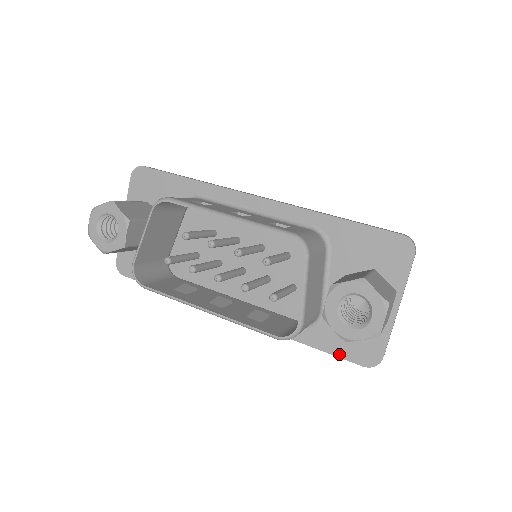
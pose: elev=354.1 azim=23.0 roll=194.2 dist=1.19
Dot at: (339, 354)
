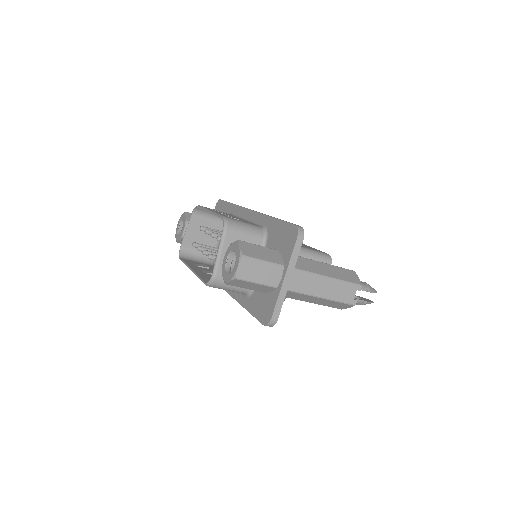
Dot at: (256, 316)
